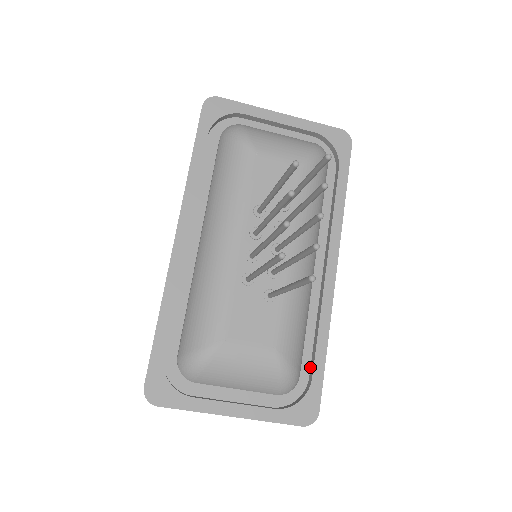
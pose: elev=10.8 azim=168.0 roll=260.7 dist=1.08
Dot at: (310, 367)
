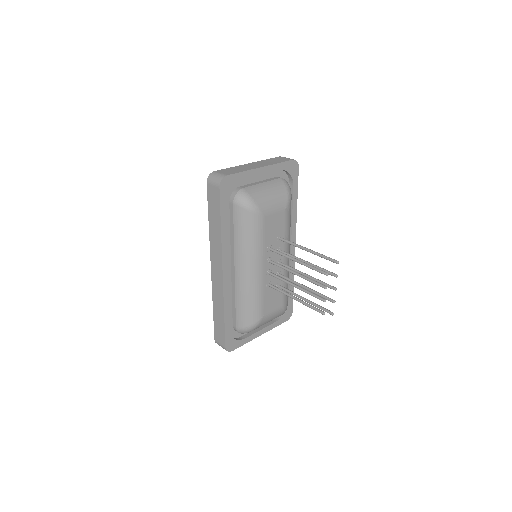
Dot at: occluded
